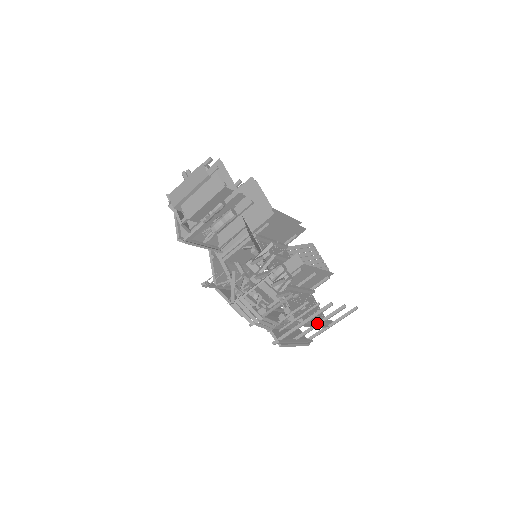
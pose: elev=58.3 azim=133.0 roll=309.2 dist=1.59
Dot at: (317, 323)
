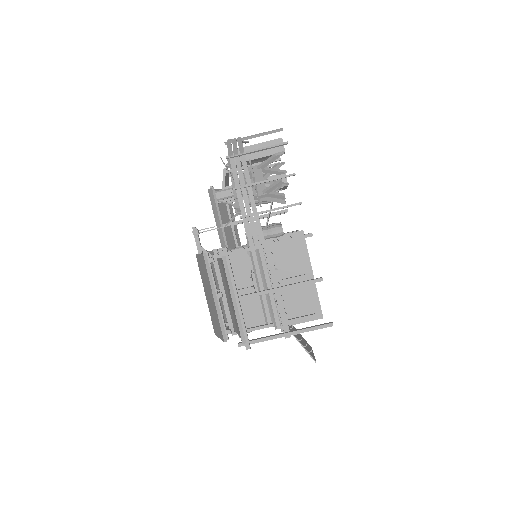
Dot at: (277, 287)
